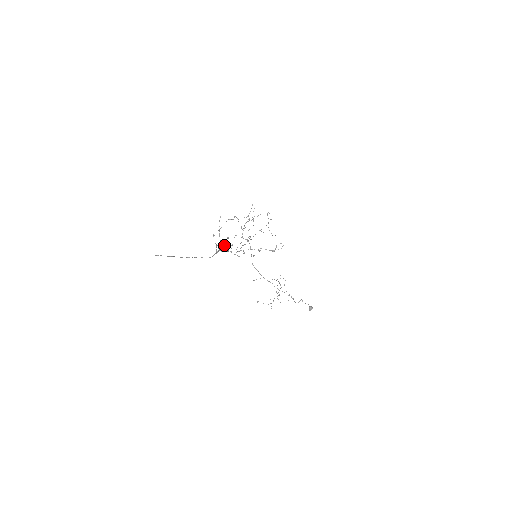
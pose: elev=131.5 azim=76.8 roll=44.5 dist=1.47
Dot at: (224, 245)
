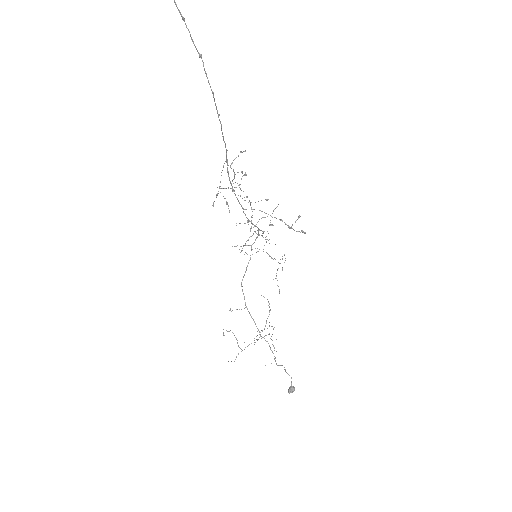
Dot at: (227, 203)
